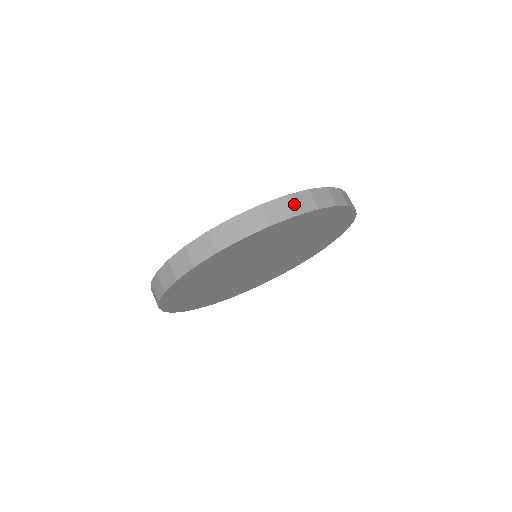
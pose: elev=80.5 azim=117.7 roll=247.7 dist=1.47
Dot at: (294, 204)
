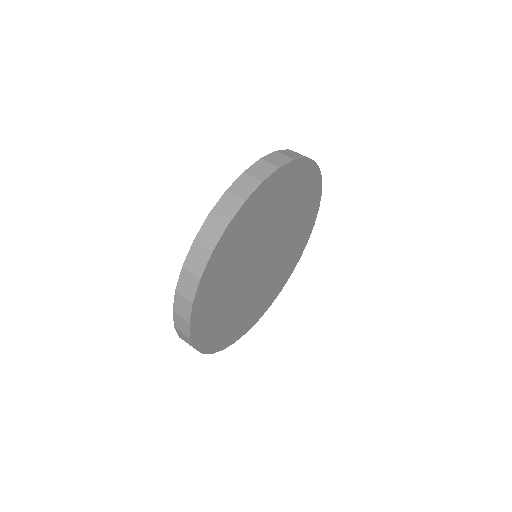
Dot at: (255, 174)
